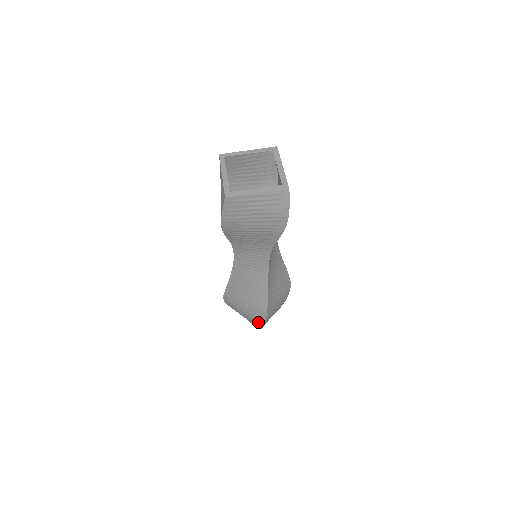
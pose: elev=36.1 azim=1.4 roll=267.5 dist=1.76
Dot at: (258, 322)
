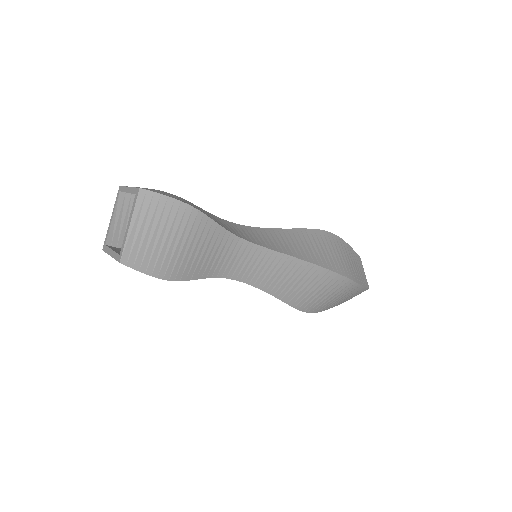
Dot at: occluded
